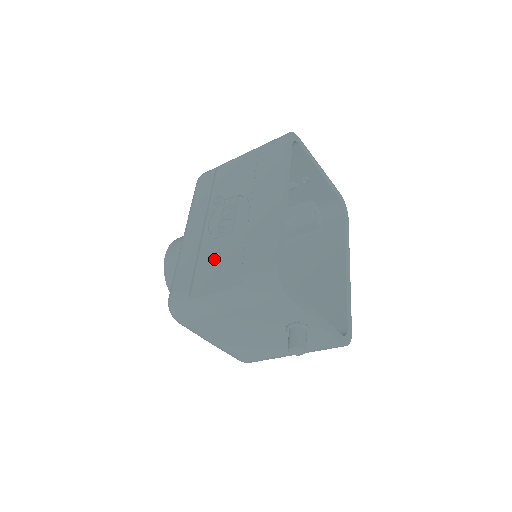
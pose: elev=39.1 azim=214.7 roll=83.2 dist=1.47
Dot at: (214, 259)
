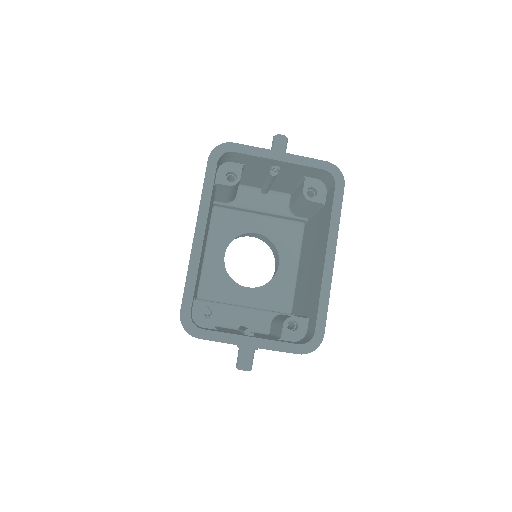
Dot at: occluded
